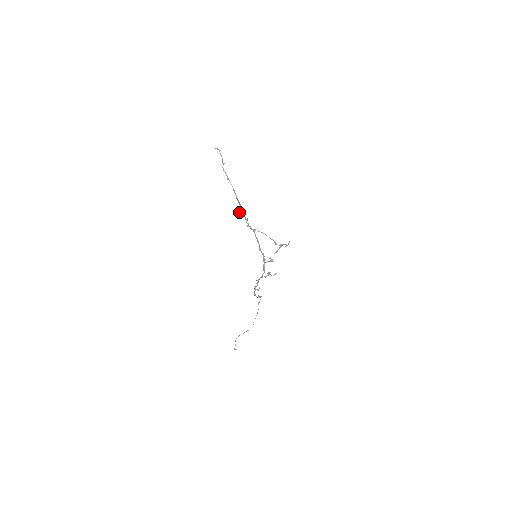
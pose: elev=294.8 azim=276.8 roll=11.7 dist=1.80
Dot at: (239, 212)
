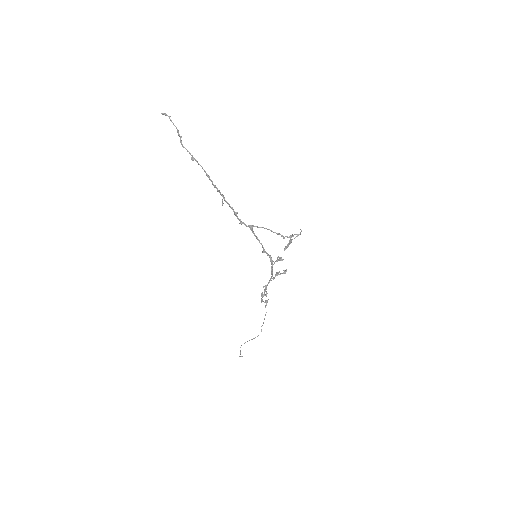
Dot at: (222, 205)
